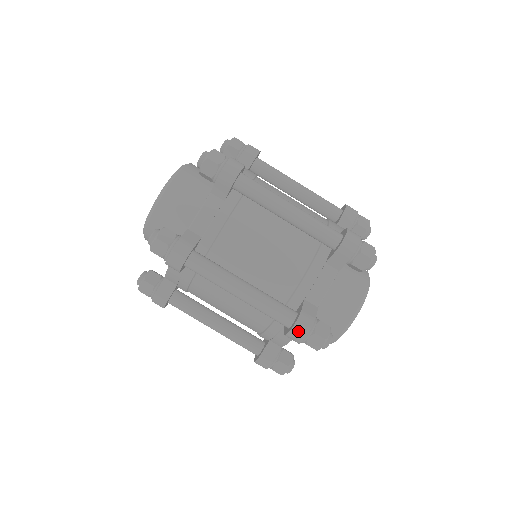
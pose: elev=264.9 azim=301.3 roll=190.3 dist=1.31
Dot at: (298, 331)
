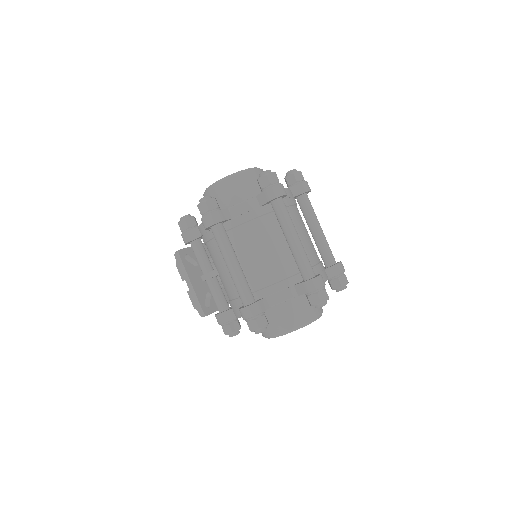
Dot at: (320, 280)
